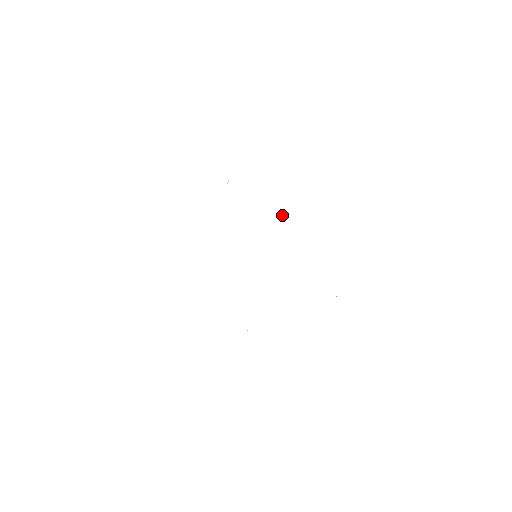
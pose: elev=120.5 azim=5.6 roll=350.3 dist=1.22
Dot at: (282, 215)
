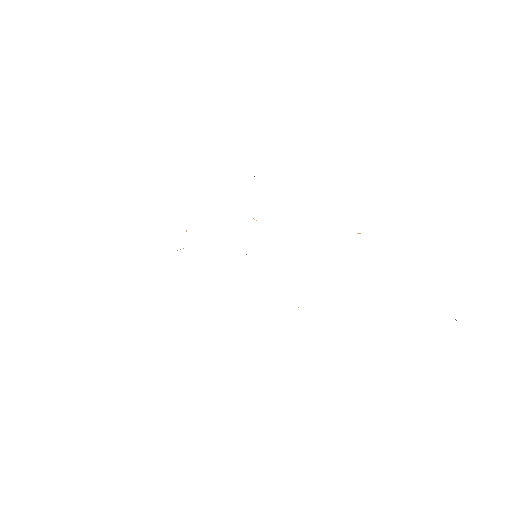
Dot at: occluded
